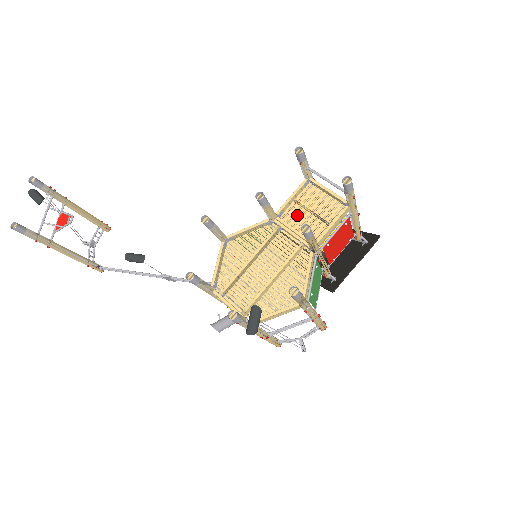
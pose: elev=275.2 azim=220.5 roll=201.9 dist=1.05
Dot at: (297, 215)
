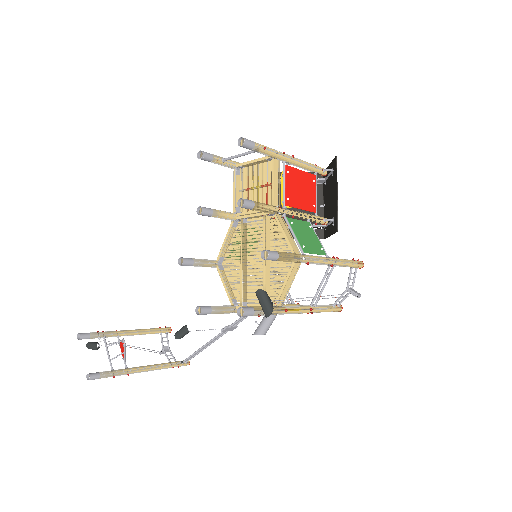
Dot at: (249, 199)
